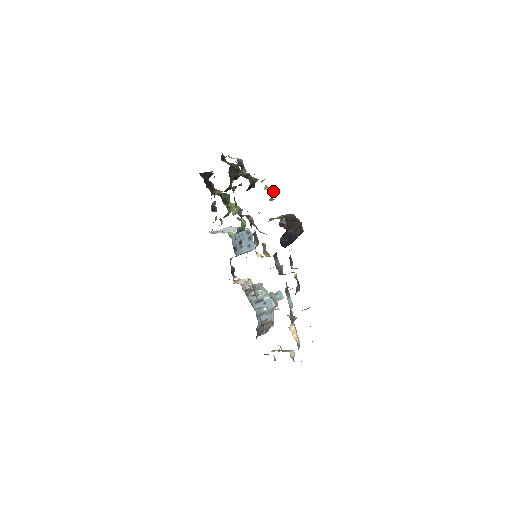
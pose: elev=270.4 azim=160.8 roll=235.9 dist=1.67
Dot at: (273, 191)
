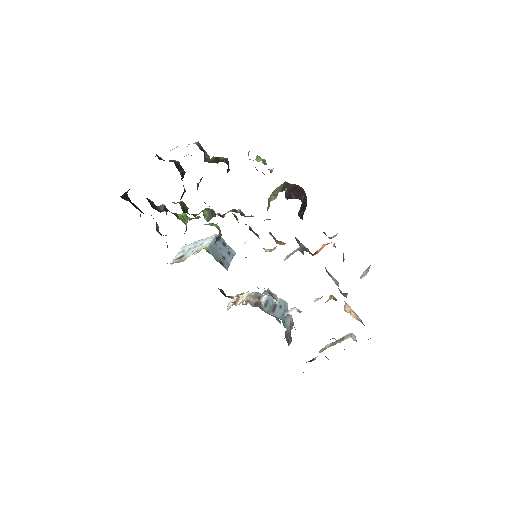
Dot at: (264, 160)
